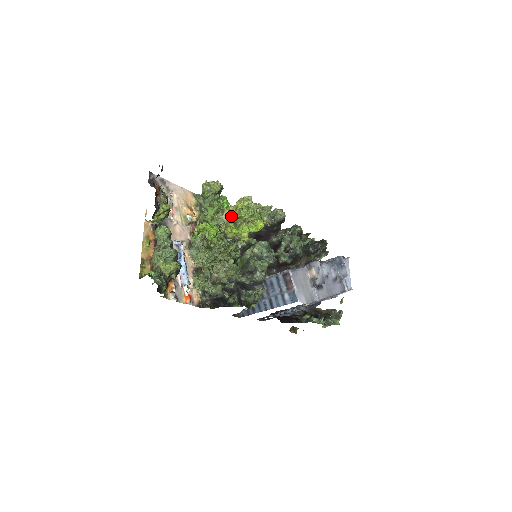
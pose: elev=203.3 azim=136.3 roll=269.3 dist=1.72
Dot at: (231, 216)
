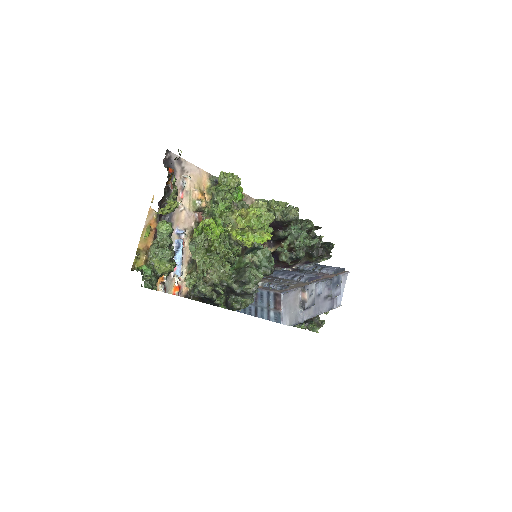
Dot at: (240, 221)
